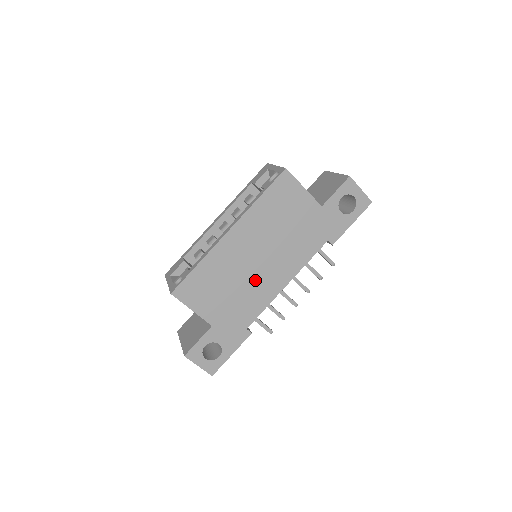
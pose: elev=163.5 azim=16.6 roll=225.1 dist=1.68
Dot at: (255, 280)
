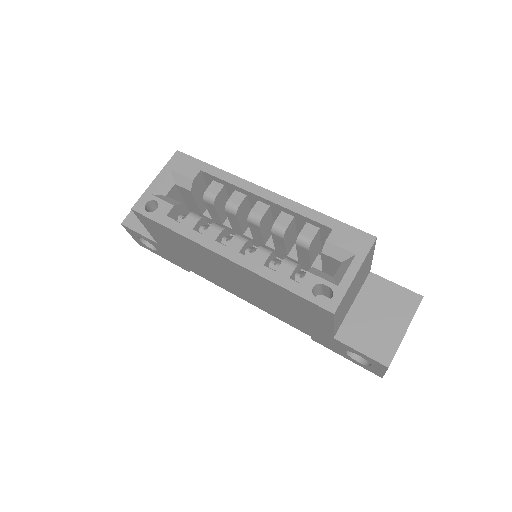
Dot at: (219, 277)
